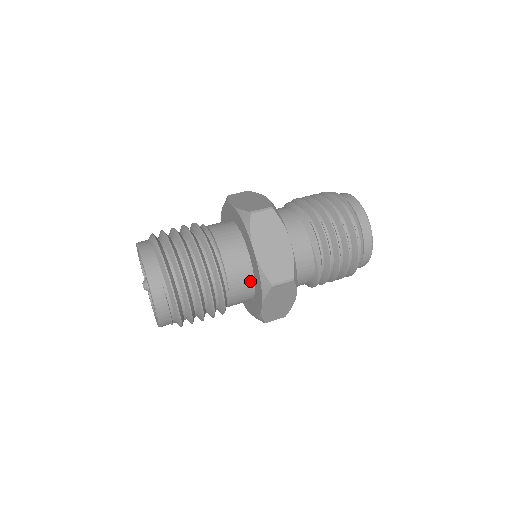
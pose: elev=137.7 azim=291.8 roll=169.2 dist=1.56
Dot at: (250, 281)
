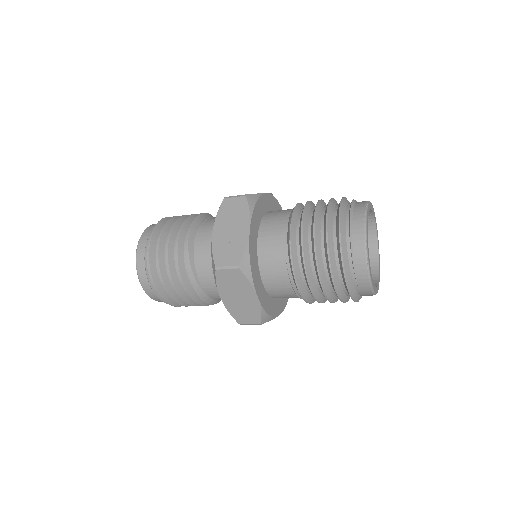
Dot at: occluded
